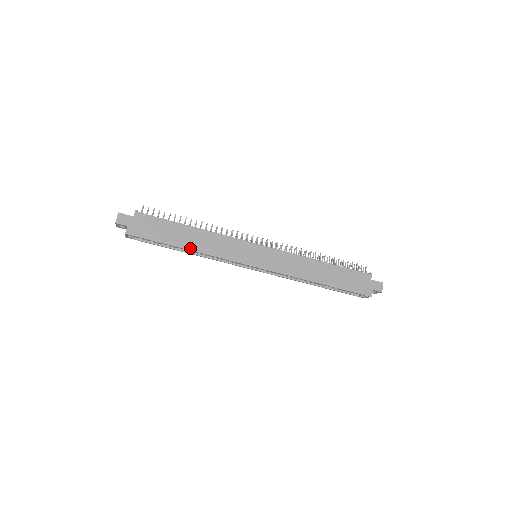
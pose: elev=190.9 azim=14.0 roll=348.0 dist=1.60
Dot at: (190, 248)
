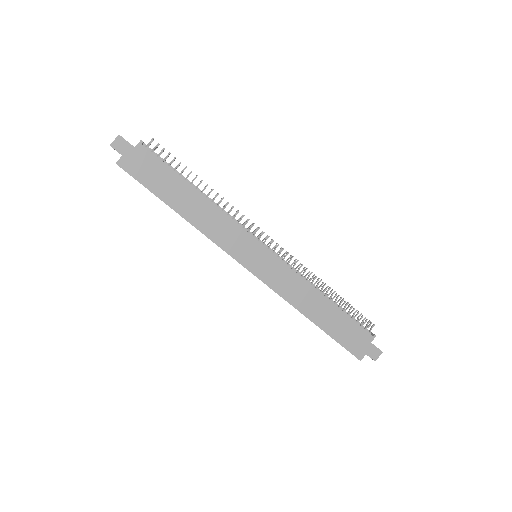
Dot at: (183, 214)
